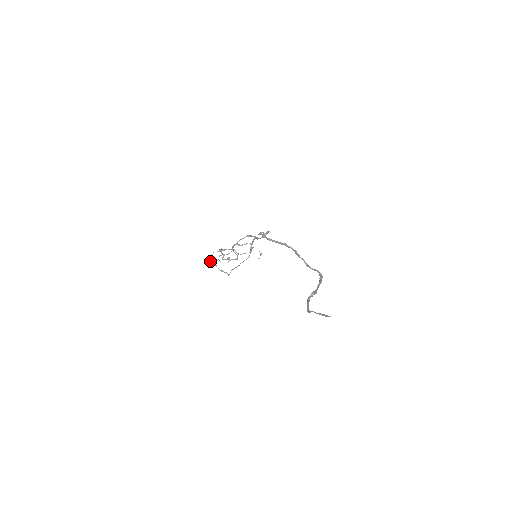
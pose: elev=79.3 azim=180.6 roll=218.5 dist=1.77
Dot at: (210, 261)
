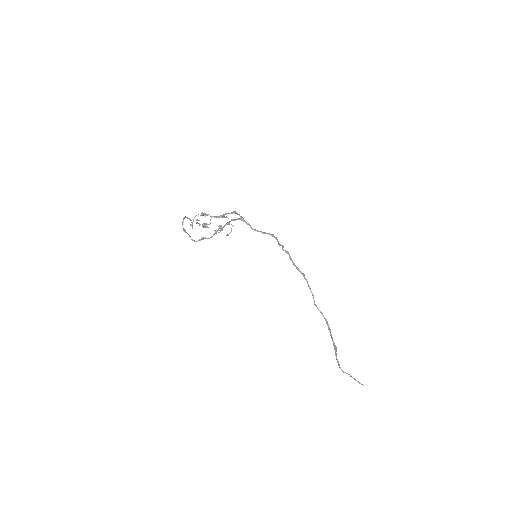
Dot at: (192, 225)
